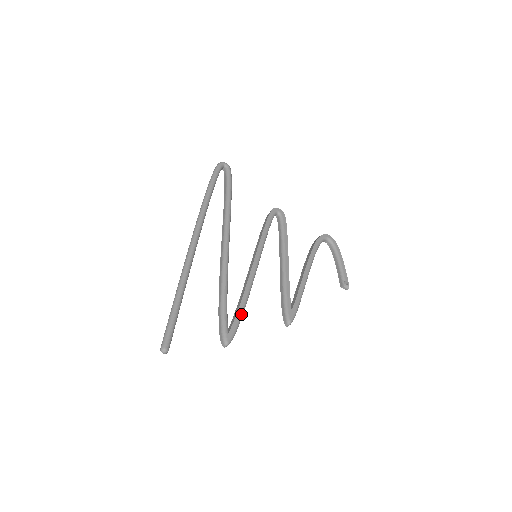
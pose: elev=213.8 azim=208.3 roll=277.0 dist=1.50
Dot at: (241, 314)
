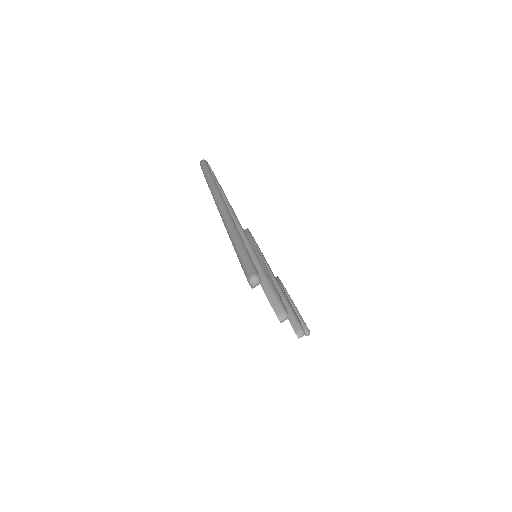
Dot at: occluded
